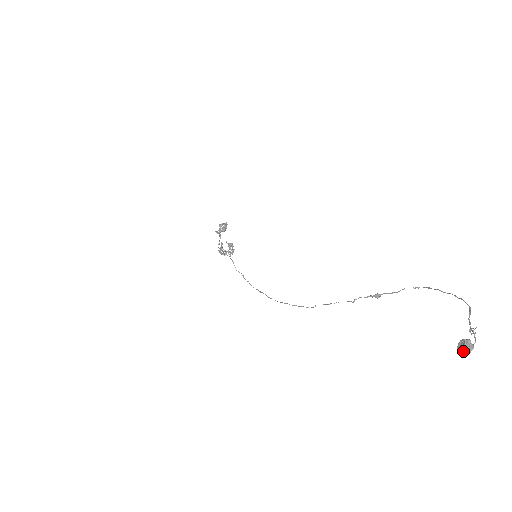
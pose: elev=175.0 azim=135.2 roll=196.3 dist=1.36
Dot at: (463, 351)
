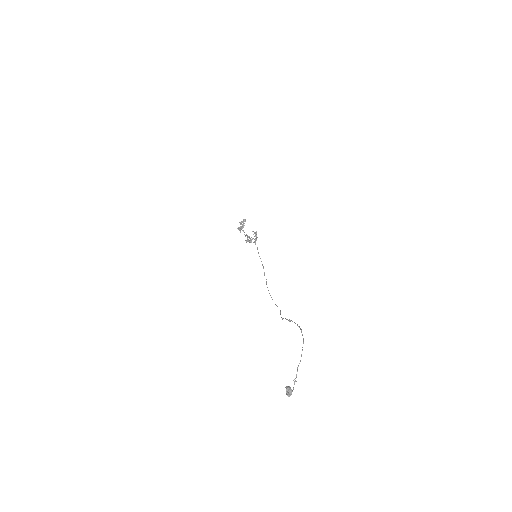
Dot at: (287, 394)
